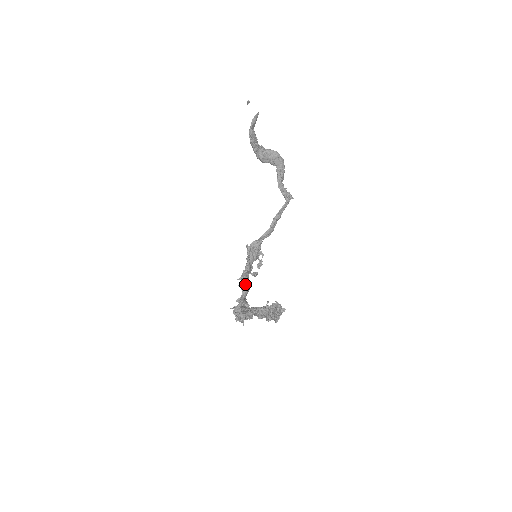
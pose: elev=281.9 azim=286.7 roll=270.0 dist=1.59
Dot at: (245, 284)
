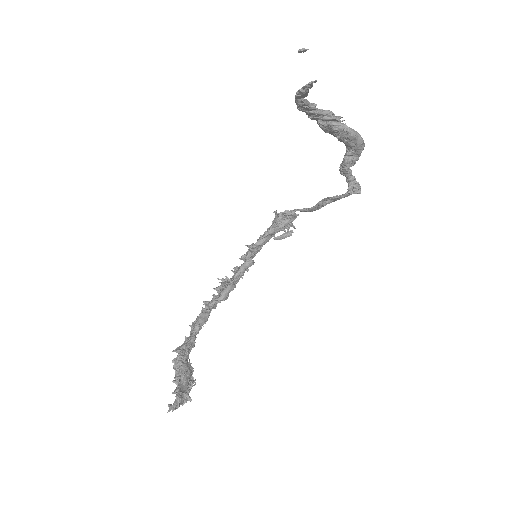
Dot at: (248, 259)
